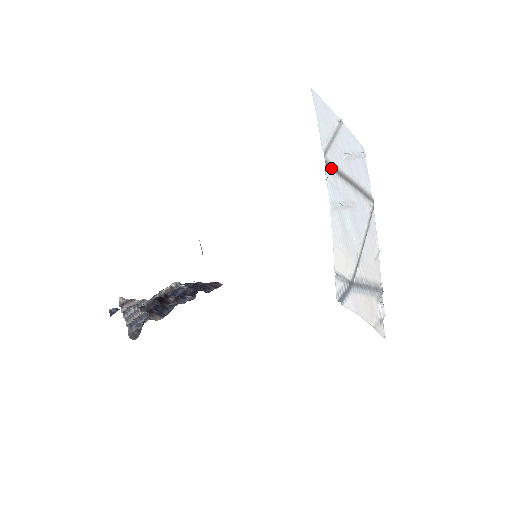
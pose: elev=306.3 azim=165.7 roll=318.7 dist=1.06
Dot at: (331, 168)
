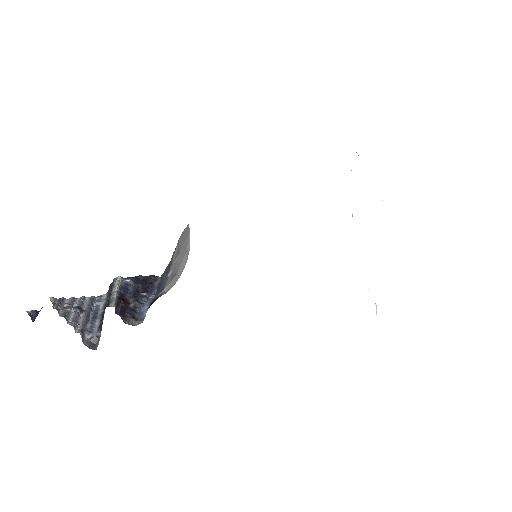
Dot at: occluded
